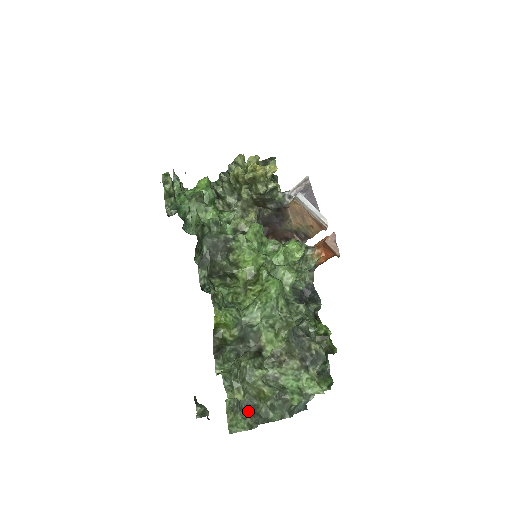
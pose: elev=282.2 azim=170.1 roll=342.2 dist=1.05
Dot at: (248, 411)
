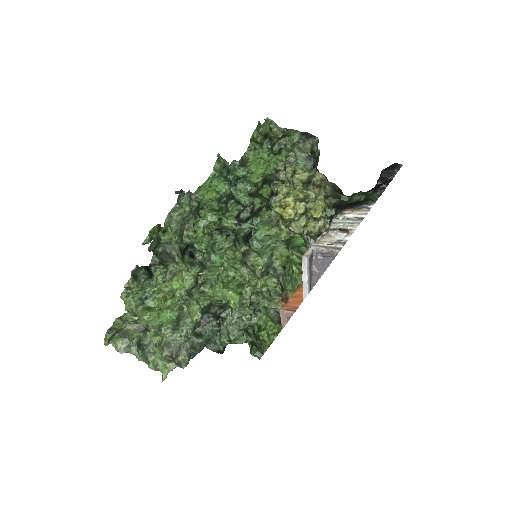
Dot at: occluded
